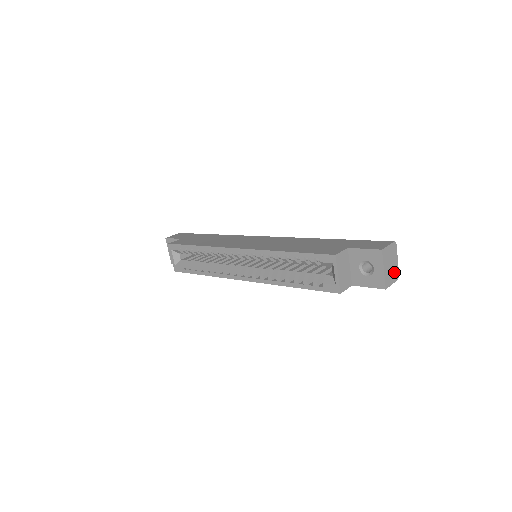
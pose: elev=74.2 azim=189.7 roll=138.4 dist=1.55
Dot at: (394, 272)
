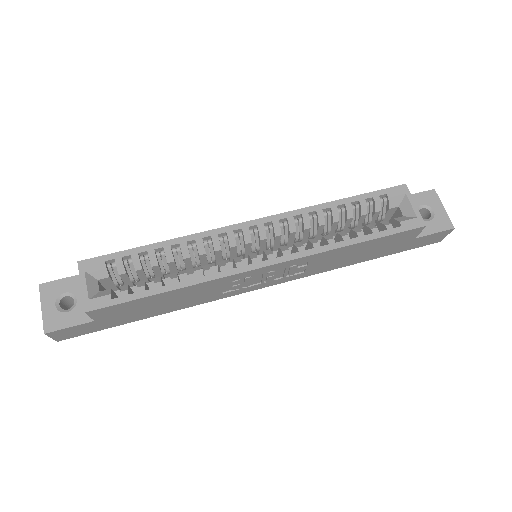
Dot at: occluded
